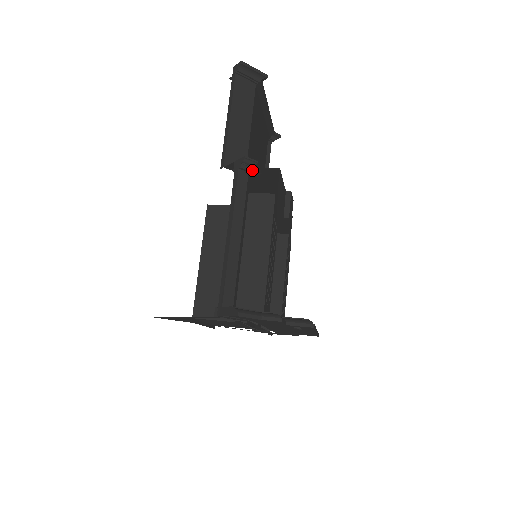
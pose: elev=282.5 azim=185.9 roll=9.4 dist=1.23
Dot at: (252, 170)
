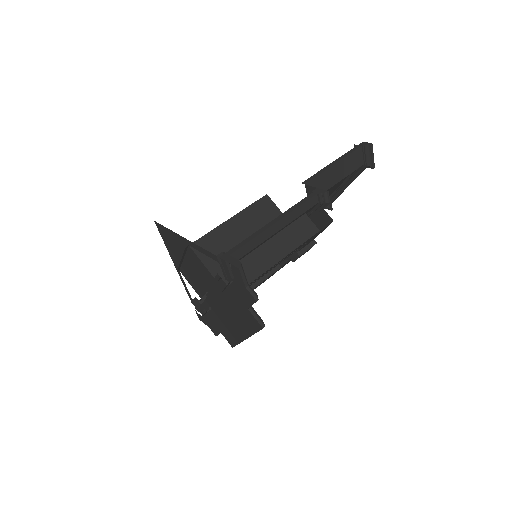
Dot at: (321, 203)
